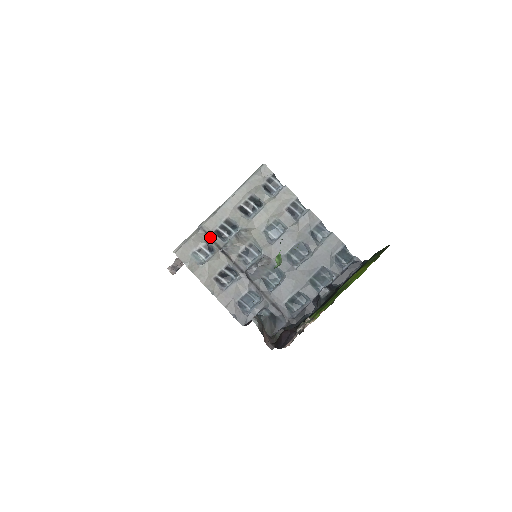
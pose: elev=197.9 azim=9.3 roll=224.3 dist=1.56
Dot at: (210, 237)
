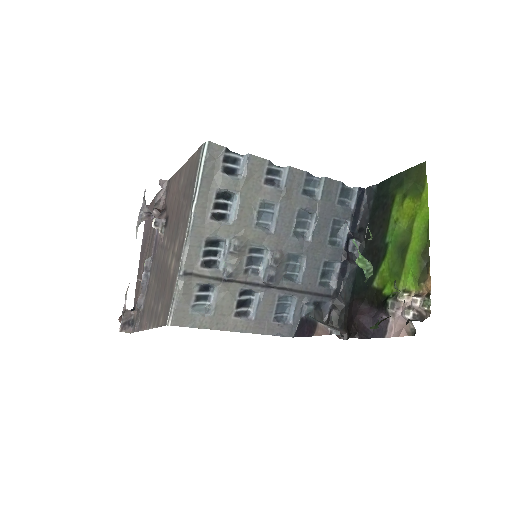
Dot at: (201, 276)
